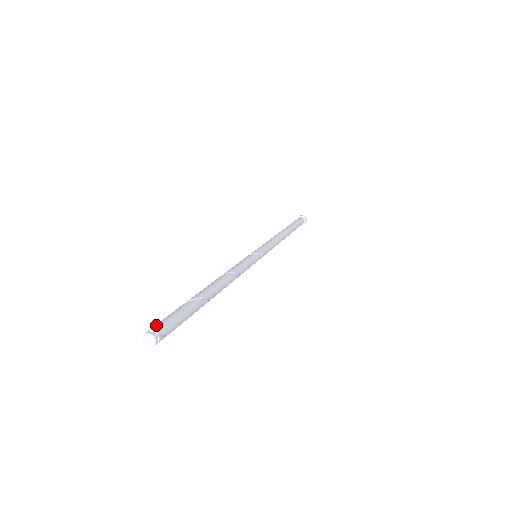
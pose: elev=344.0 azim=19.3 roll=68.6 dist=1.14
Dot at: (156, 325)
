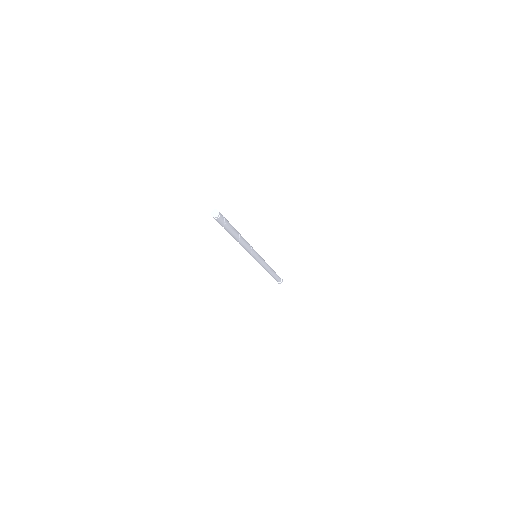
Dot at: occluded
